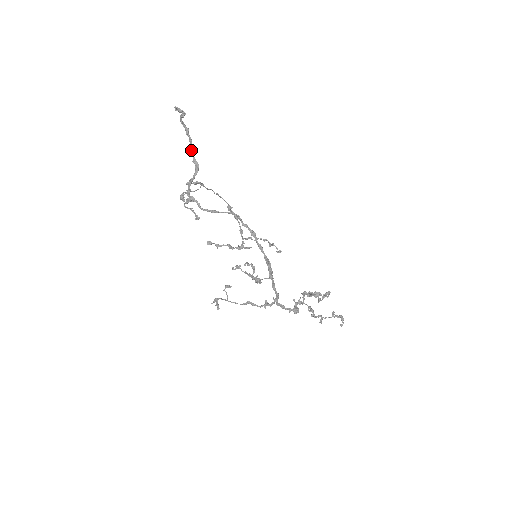
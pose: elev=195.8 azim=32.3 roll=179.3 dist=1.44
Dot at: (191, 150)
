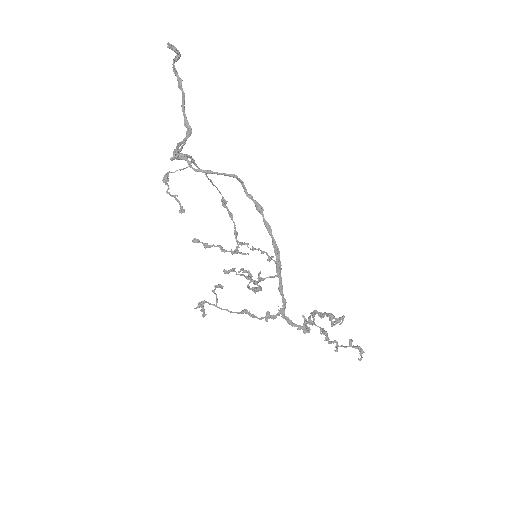
Dot at: (183, 109)
